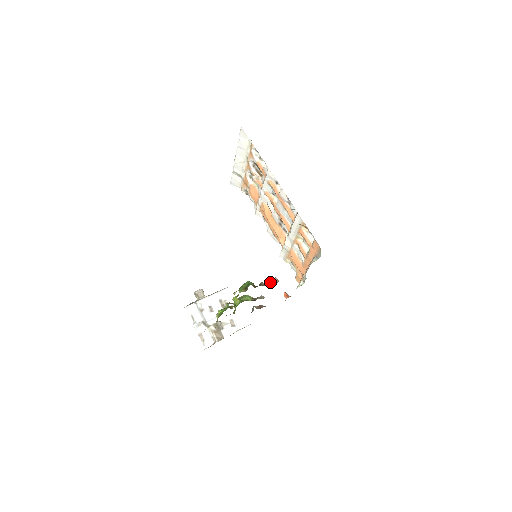
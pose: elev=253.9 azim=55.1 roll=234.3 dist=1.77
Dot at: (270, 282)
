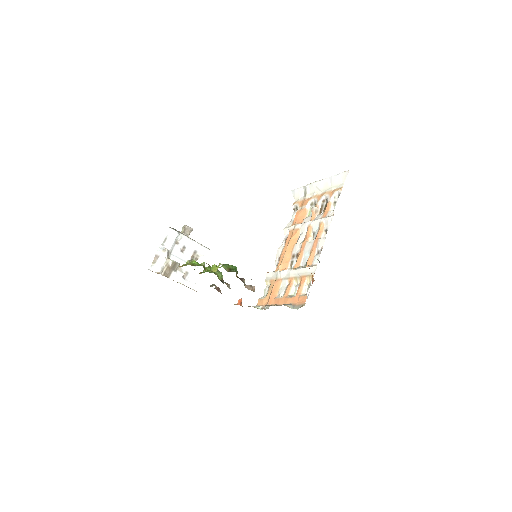
Dot at: (249, 285)
